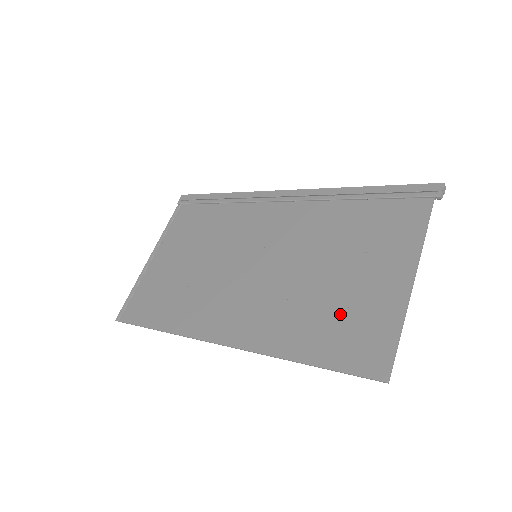
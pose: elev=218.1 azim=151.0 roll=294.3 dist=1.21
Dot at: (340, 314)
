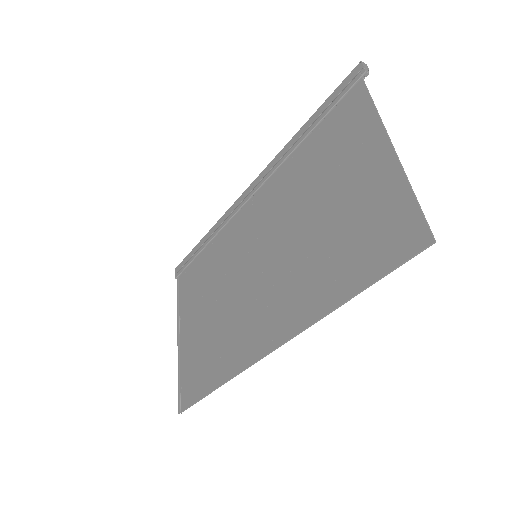
Dot at: (351, 230)
